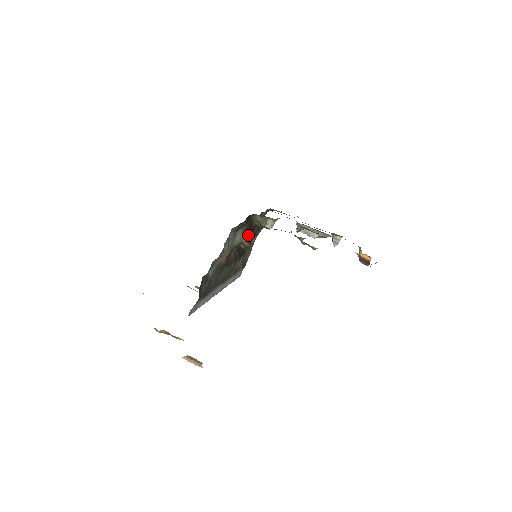
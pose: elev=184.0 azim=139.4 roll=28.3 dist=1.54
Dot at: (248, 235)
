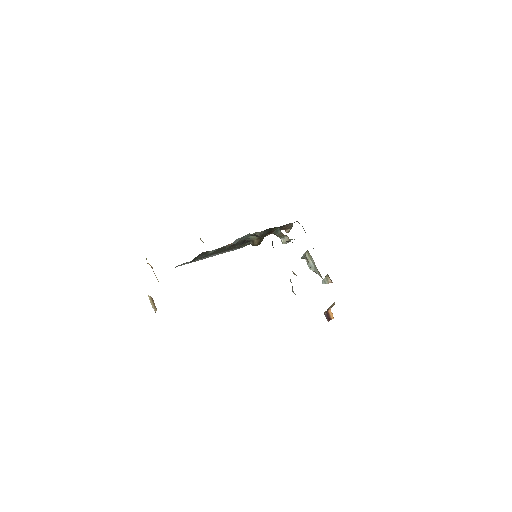
Dot at: (262, 239)
